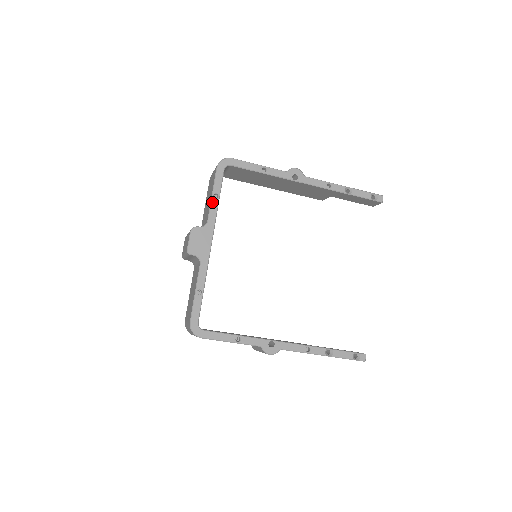
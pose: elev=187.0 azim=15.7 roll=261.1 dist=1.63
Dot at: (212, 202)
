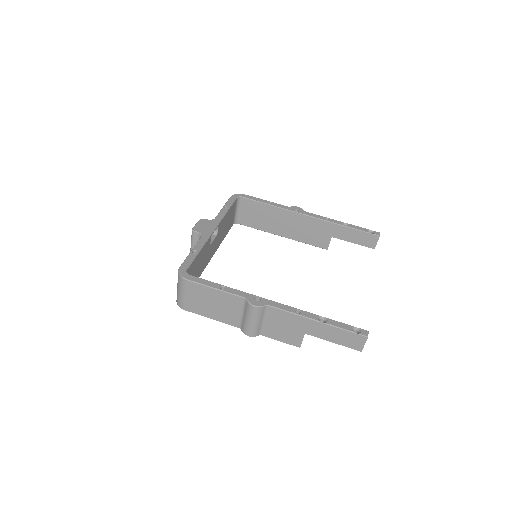
Dot at: (222, 210)
